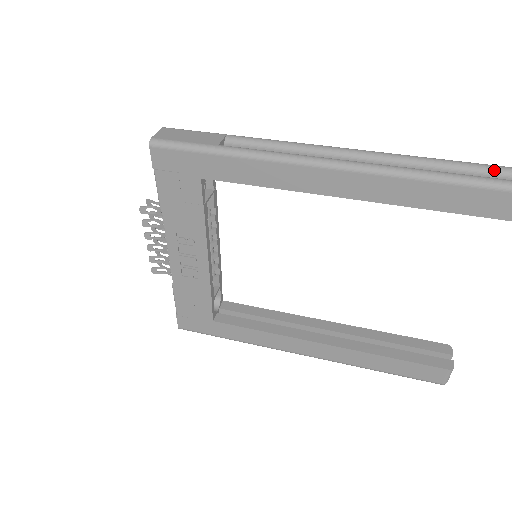
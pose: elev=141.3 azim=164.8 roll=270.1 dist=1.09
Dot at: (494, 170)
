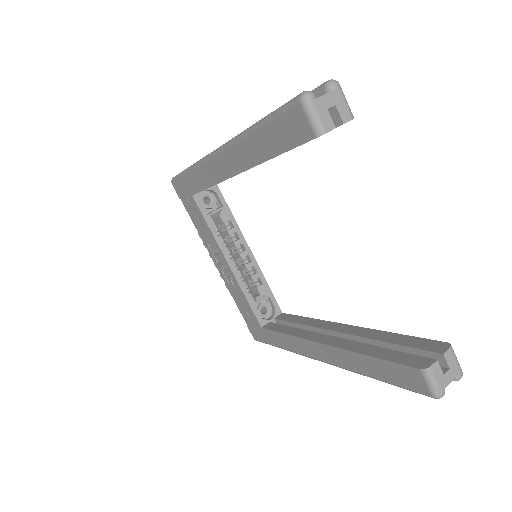
Dot at: occluded
